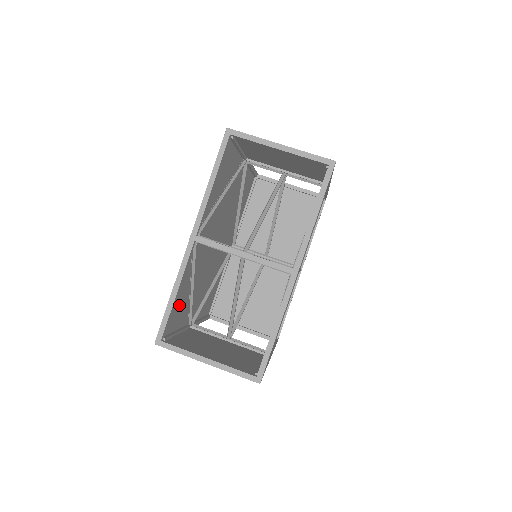
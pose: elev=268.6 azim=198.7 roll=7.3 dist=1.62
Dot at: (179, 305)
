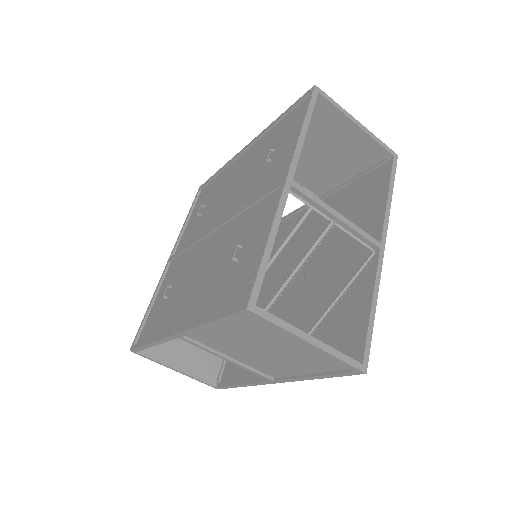
Dot at: (236, 274)
